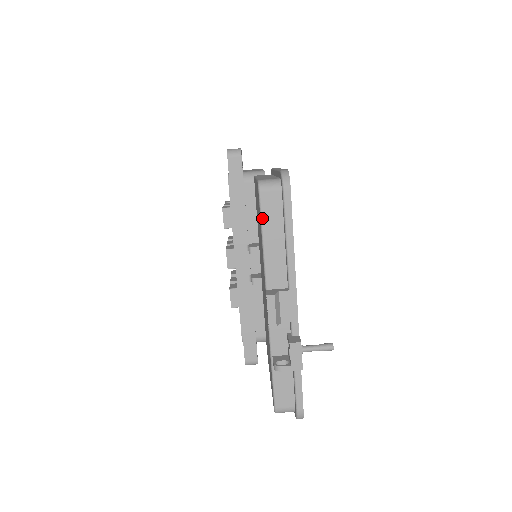
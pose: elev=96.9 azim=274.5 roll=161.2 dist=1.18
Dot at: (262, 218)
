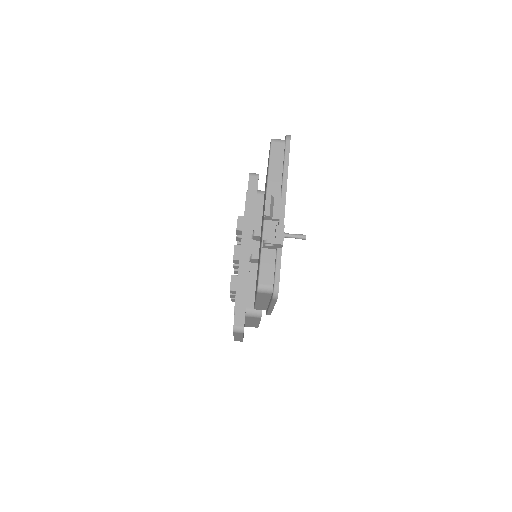
Dot at: (270, 156)
